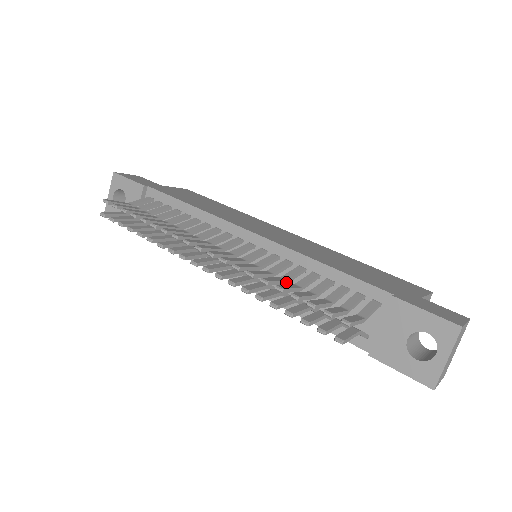
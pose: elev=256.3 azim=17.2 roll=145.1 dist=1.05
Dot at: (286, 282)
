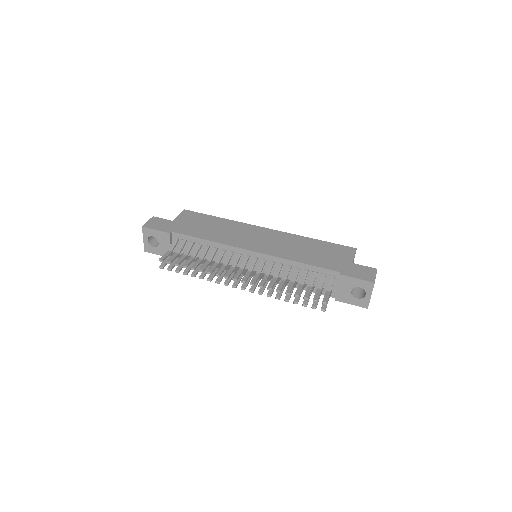
Dot at: occluded
